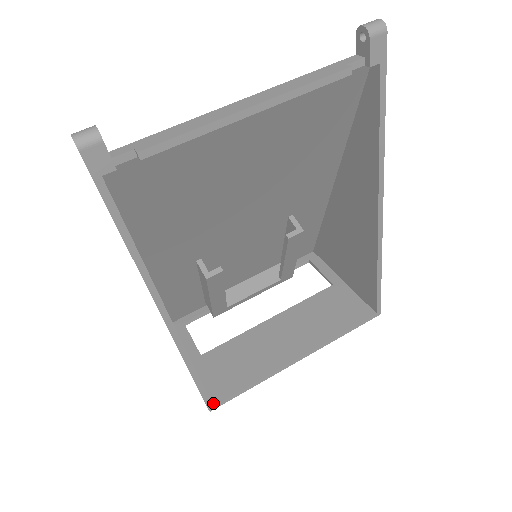
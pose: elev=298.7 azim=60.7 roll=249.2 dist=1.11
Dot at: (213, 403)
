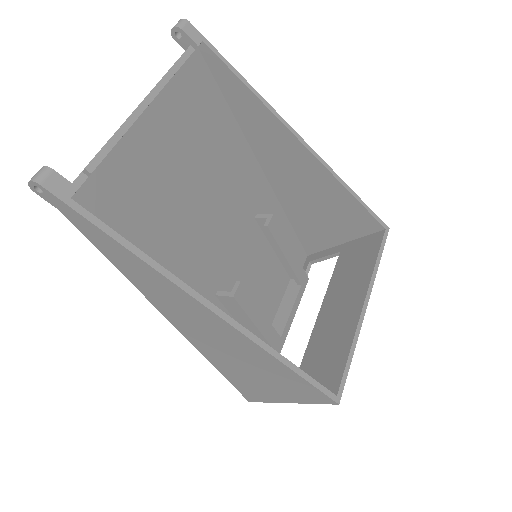
Dot at: (334, 394)
